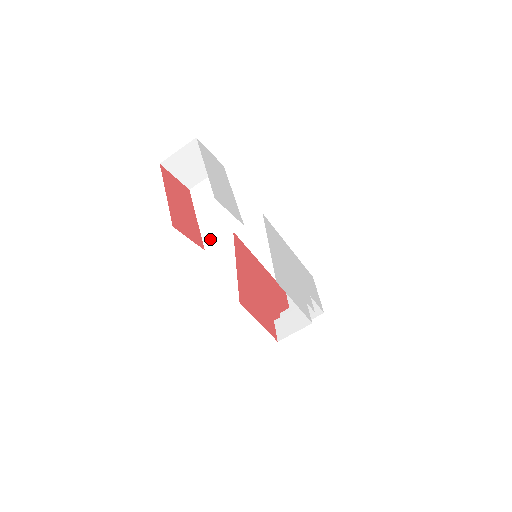
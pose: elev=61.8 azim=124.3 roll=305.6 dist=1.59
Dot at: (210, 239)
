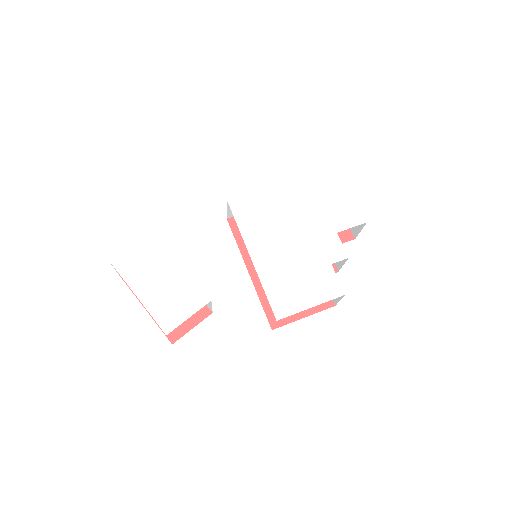
Dot at: (206, 304)
